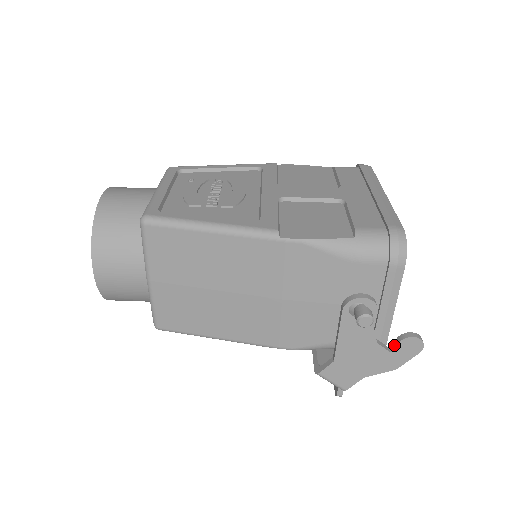
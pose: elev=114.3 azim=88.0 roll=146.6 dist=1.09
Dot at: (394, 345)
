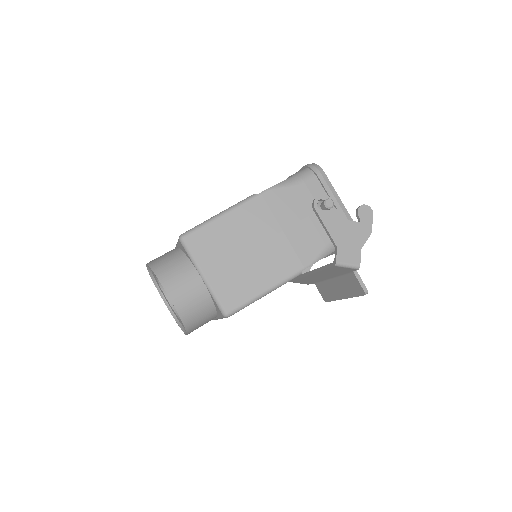
Dot at: (358, 219)
